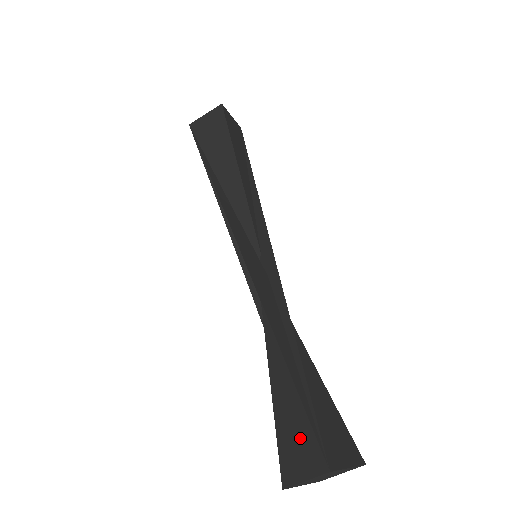
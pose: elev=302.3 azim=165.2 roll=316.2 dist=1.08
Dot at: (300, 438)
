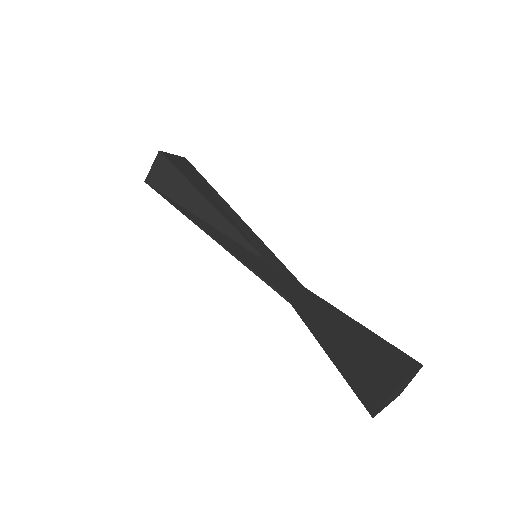
Dot at: (364, 375)
